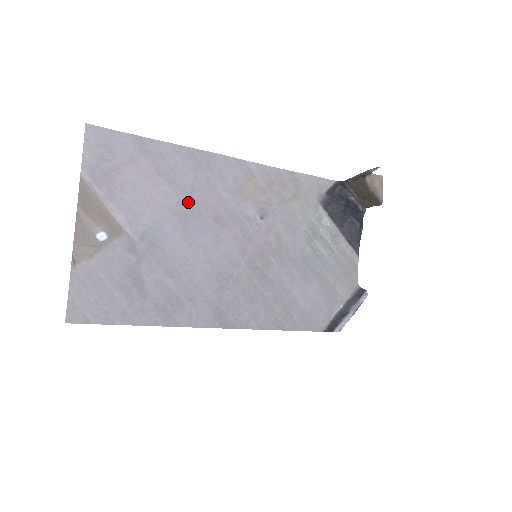
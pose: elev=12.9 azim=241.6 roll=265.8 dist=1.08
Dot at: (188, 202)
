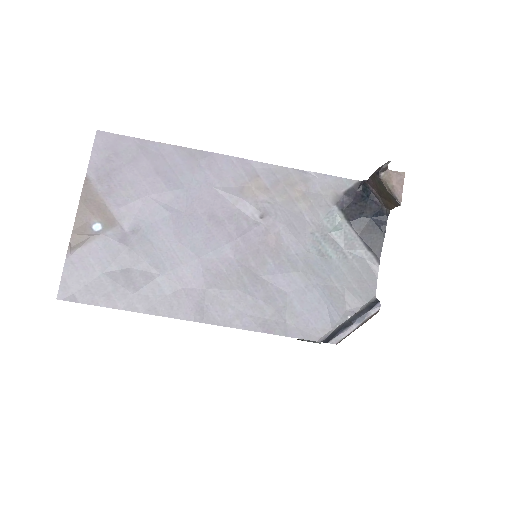
Dot at: (183, 199)
